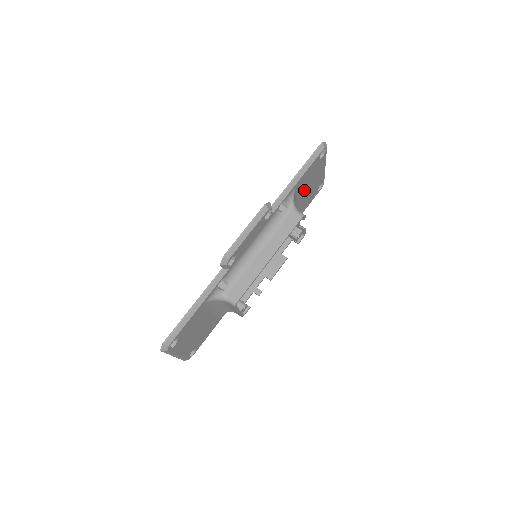
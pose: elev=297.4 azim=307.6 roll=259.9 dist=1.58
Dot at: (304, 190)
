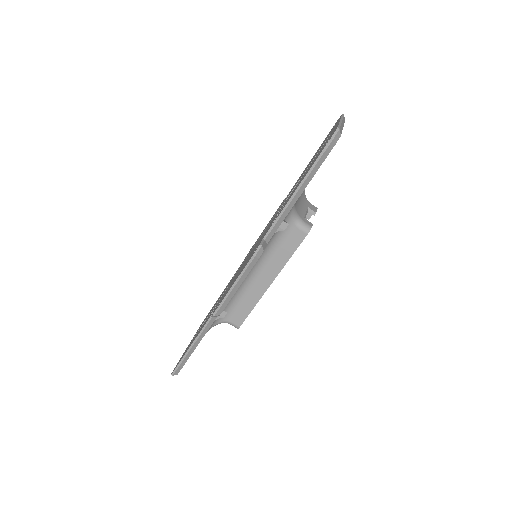
Dot at: occluded
